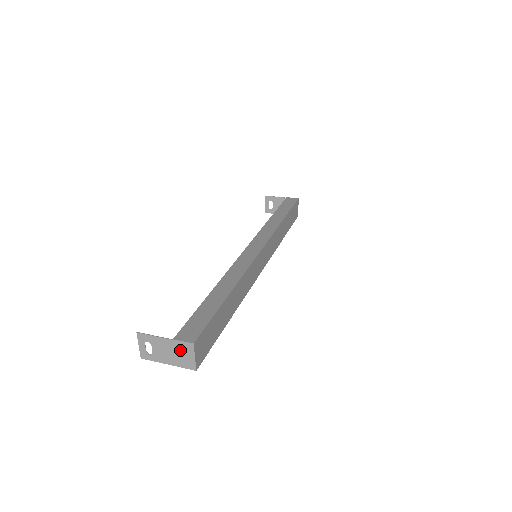
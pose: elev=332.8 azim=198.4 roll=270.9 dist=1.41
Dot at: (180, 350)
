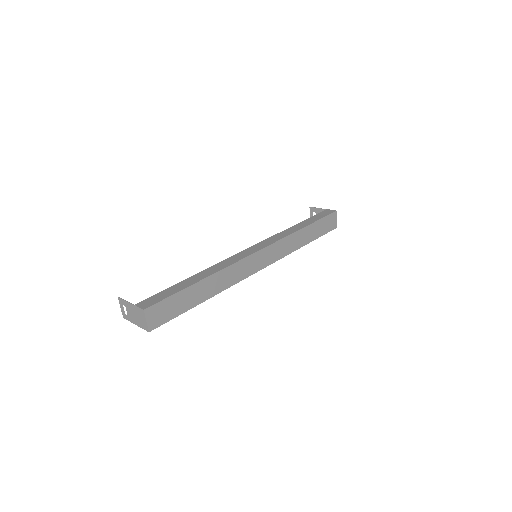
Dot at: (139, 314)
